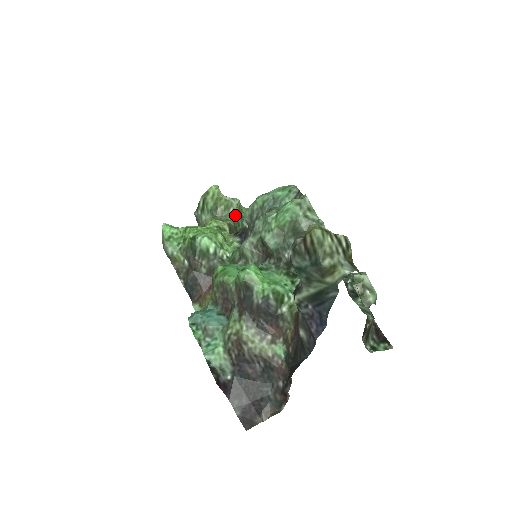
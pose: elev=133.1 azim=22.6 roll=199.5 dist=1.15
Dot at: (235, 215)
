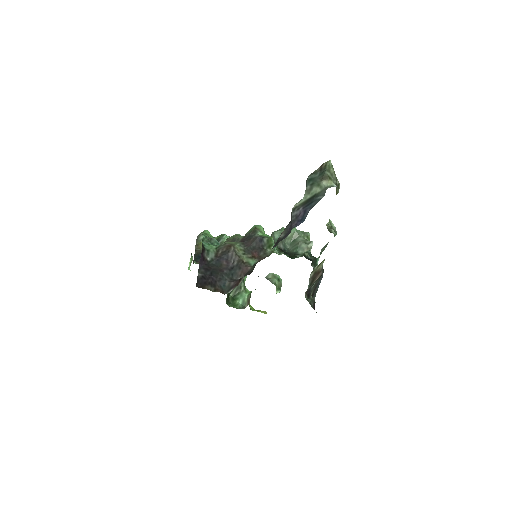
Dot at: occluded
